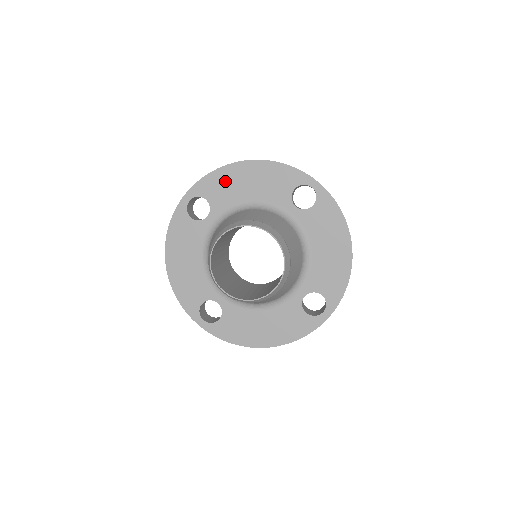
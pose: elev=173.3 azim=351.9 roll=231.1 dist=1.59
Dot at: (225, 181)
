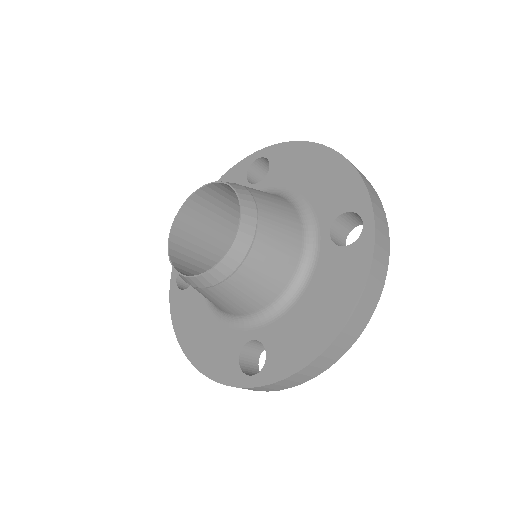
Dot at: (298, 158)
